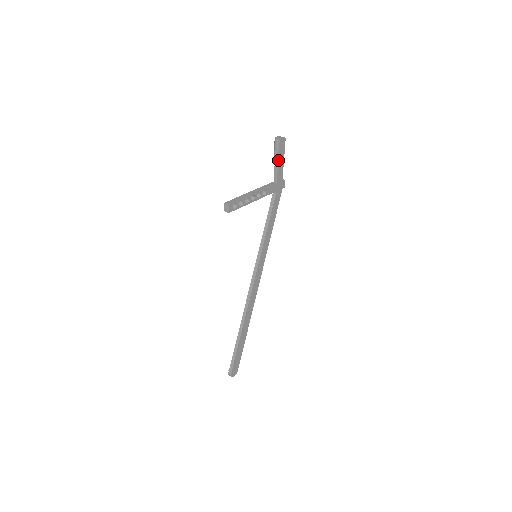
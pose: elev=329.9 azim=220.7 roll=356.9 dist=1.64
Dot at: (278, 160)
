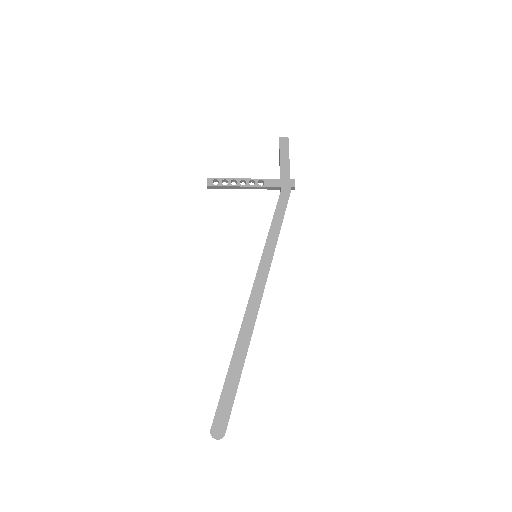
Dot at: (280, 156)
